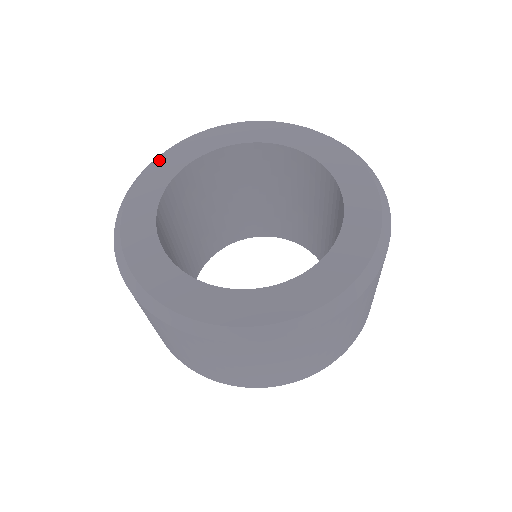
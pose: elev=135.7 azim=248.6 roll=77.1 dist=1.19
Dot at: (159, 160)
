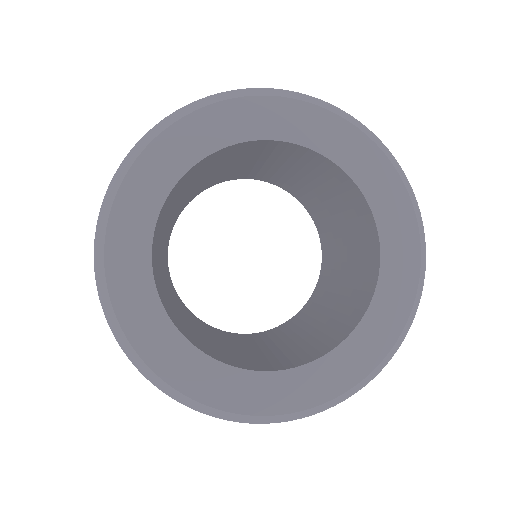
Dot at: (114, 219)
